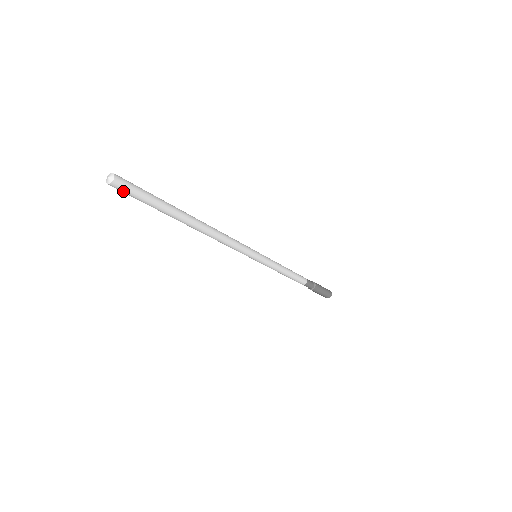
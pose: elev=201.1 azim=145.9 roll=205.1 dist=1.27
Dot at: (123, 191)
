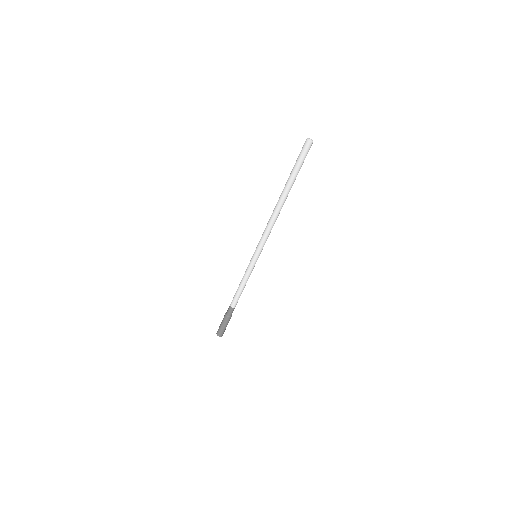
Dot at: (307, 151)
